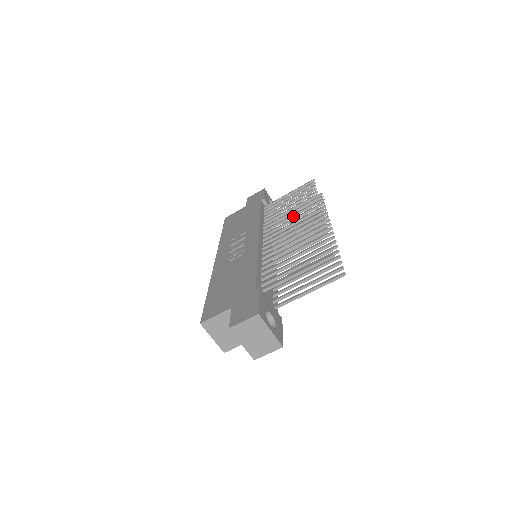
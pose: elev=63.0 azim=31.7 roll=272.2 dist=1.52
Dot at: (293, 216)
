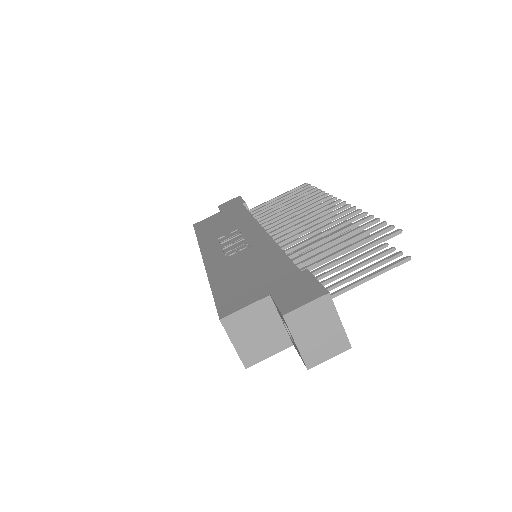
Dot at: (299, 211)
